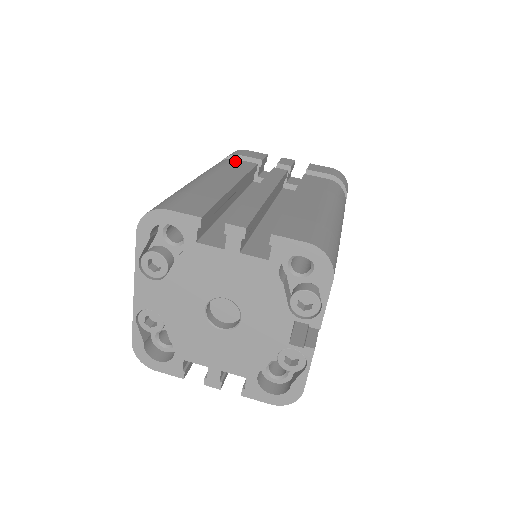
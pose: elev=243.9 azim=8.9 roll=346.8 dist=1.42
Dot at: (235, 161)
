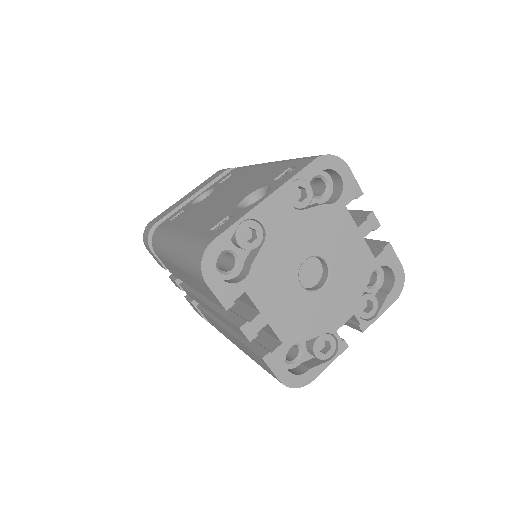
Dot at: occluded
